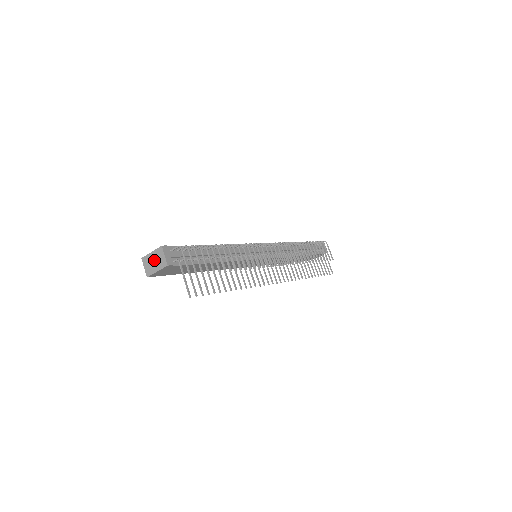
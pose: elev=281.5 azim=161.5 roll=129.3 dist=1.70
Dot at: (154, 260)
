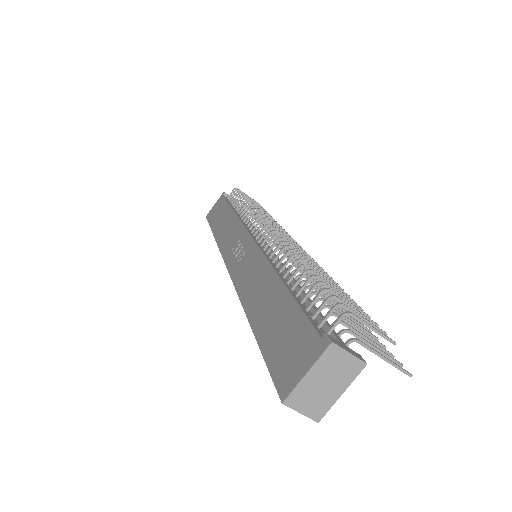
Dot at: (324, 381)
